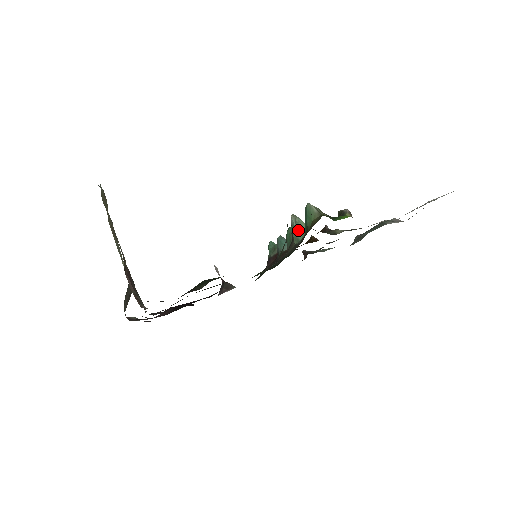
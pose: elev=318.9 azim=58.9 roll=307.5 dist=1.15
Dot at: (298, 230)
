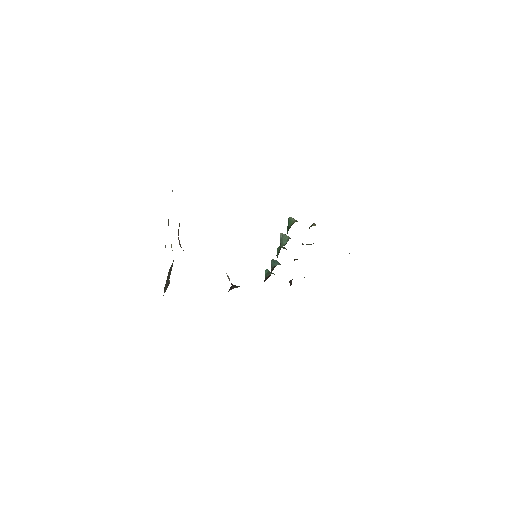
Dot at: (284, 240)
